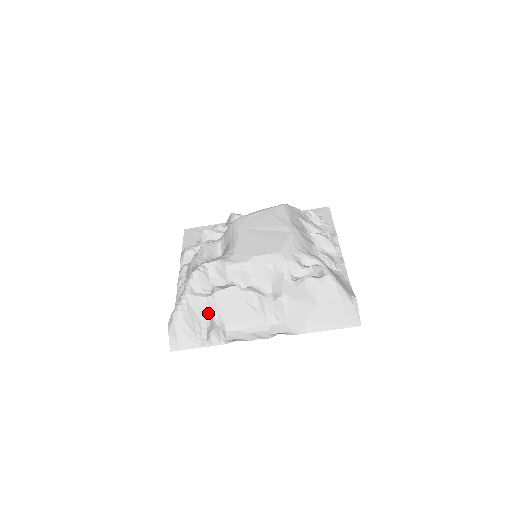
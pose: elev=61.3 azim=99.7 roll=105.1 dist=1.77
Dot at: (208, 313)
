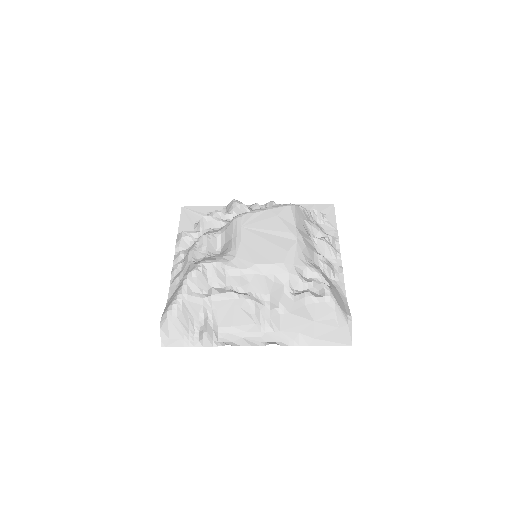
Dot at: (202, 313)
